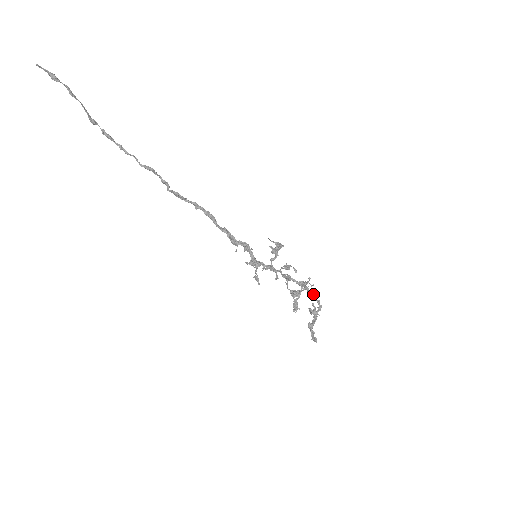
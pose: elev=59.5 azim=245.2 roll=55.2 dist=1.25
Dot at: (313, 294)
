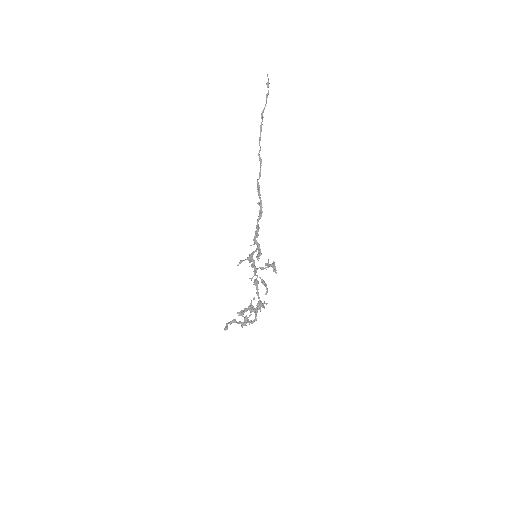
Dot at: occluded
